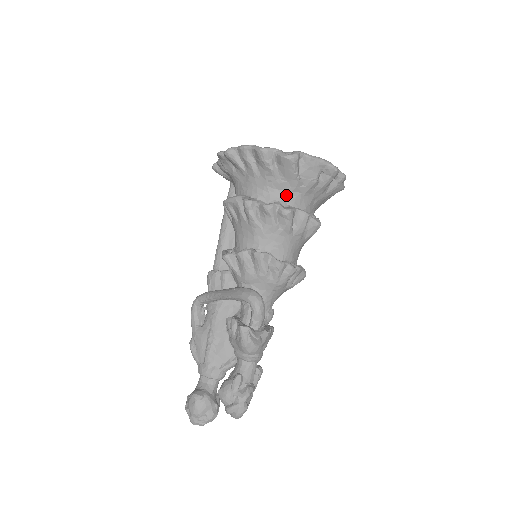
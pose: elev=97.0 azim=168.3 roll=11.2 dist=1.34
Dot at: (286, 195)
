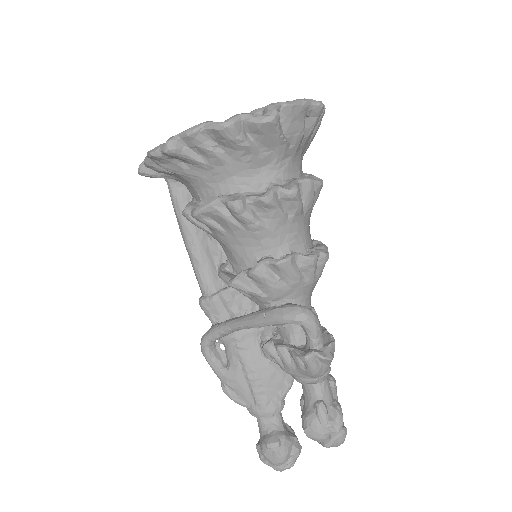
Dot at: (275, 169)
